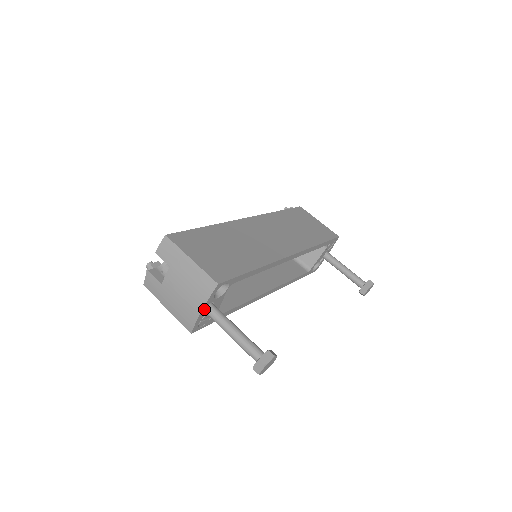
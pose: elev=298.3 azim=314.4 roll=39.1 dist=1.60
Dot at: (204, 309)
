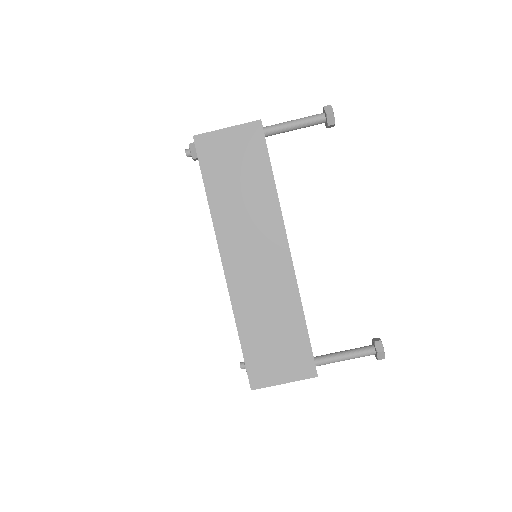
Dot at: occluded
